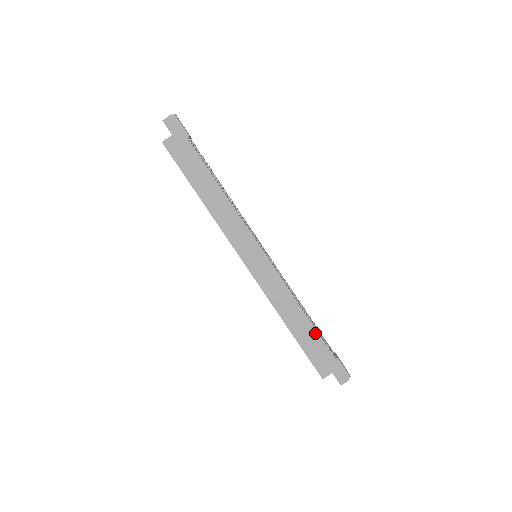
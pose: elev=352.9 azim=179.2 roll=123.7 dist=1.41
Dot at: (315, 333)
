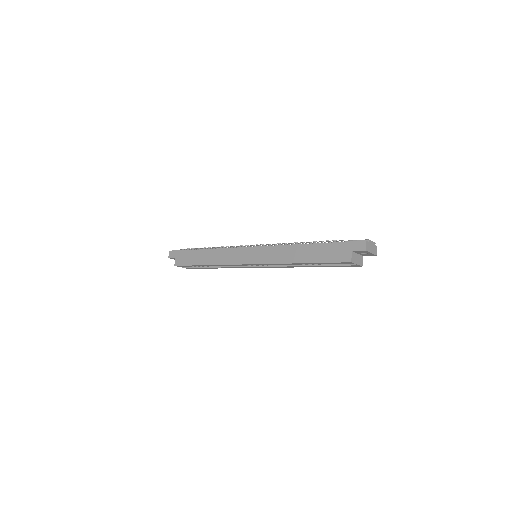
Dot at: (316, 246)
